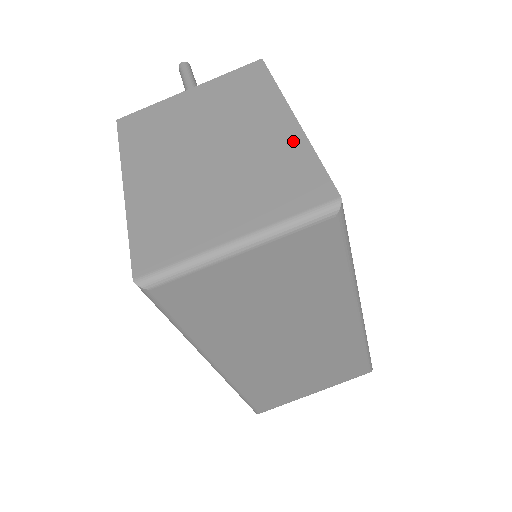
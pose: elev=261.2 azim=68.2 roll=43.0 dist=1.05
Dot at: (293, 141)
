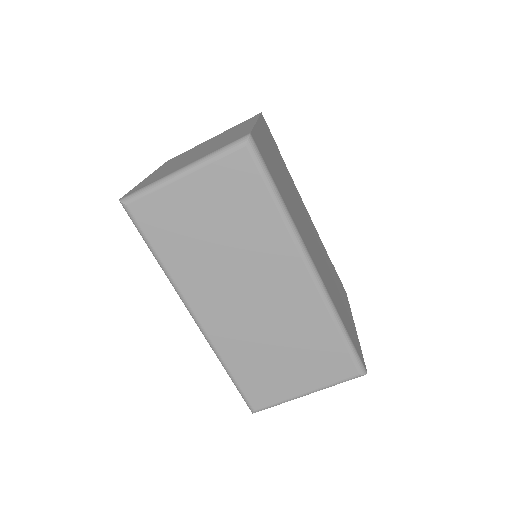
Dot at: (246, 128)
